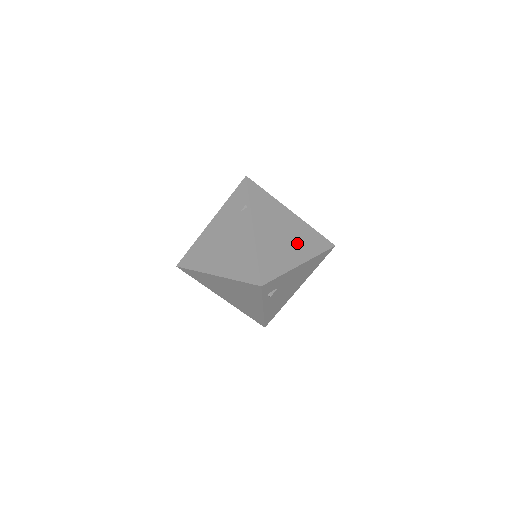
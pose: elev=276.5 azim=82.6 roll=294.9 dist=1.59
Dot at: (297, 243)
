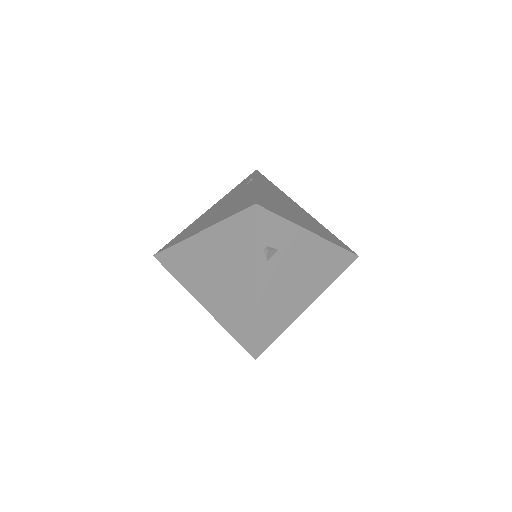
Dot at: (309, 223)
